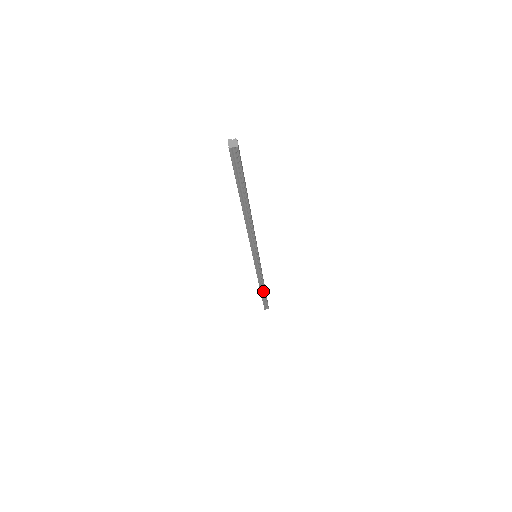
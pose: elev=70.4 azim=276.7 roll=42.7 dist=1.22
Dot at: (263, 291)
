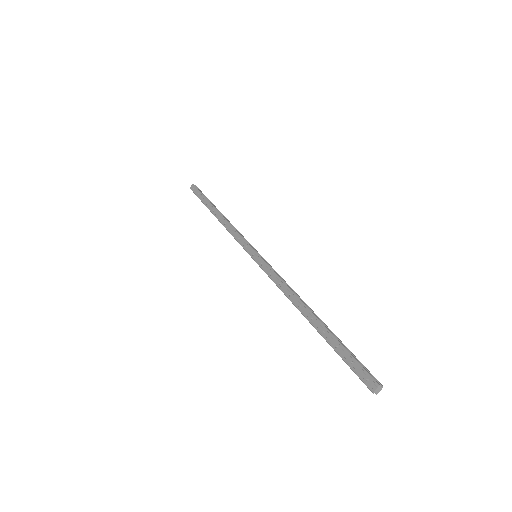
Dot at: (215, 213)
